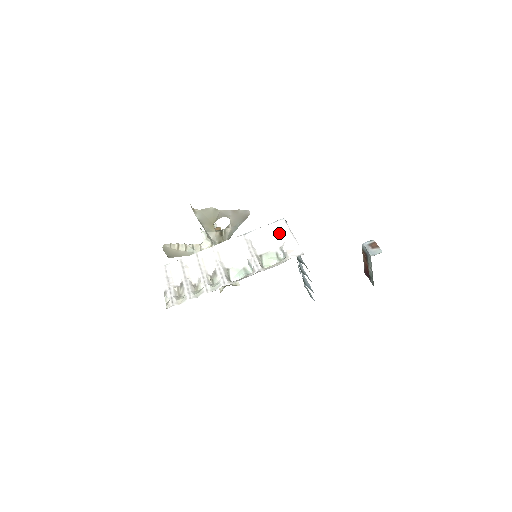
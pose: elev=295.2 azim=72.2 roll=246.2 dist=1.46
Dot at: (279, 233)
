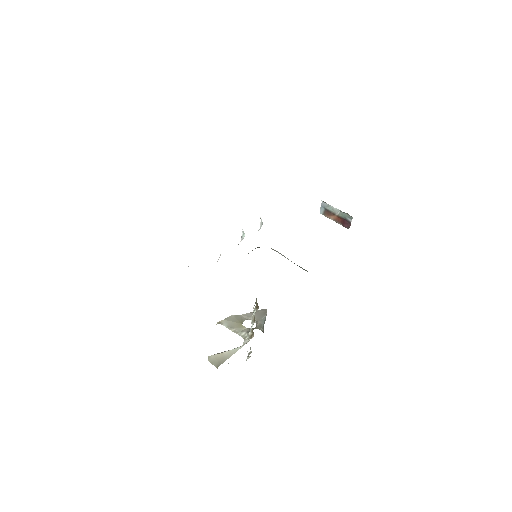
Dot at: occluded
